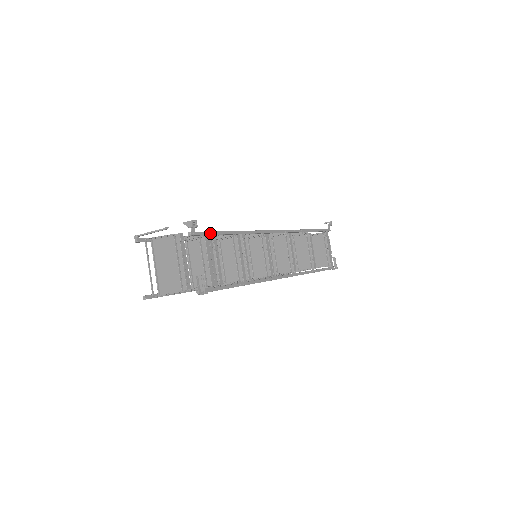
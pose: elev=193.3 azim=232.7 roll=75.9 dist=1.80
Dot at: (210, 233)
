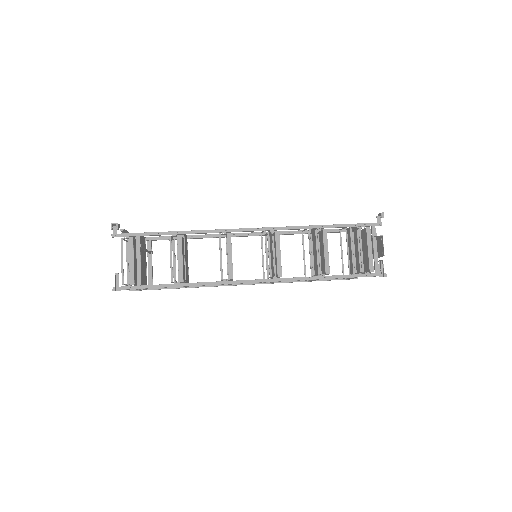
Dot at: (138, 234)
